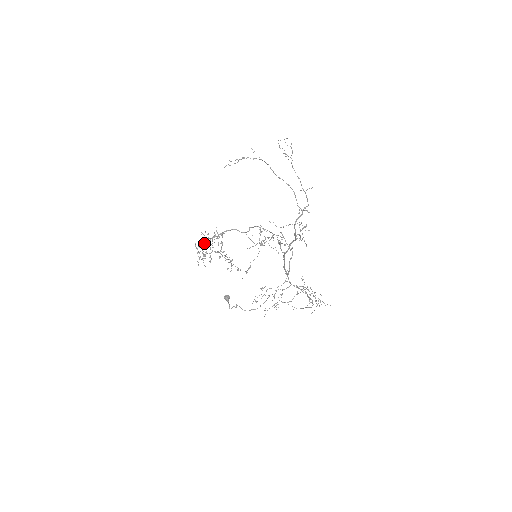
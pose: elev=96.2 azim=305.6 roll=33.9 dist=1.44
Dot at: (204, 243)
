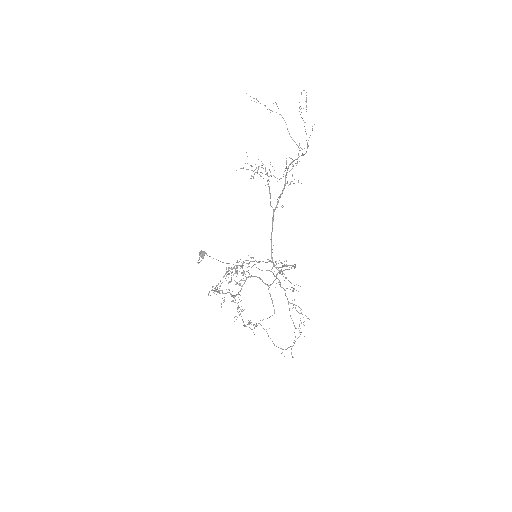
Dot at: occluded
